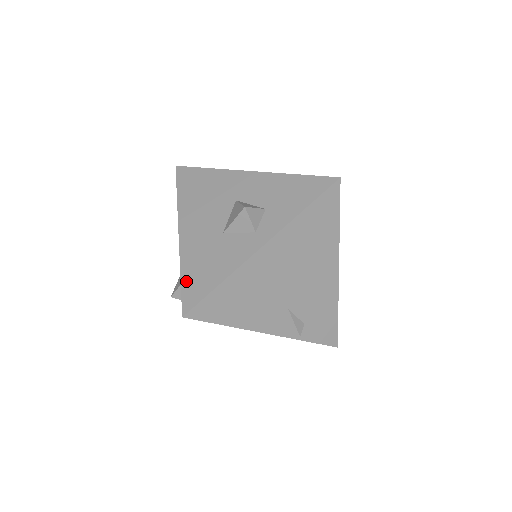
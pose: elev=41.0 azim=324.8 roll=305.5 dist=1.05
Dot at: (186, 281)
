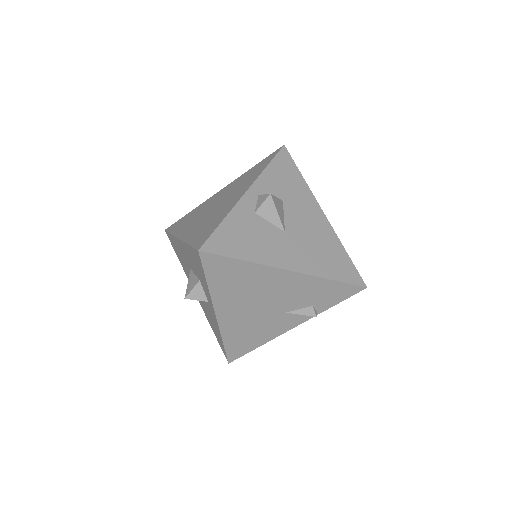
Dot at: (216, 337)
